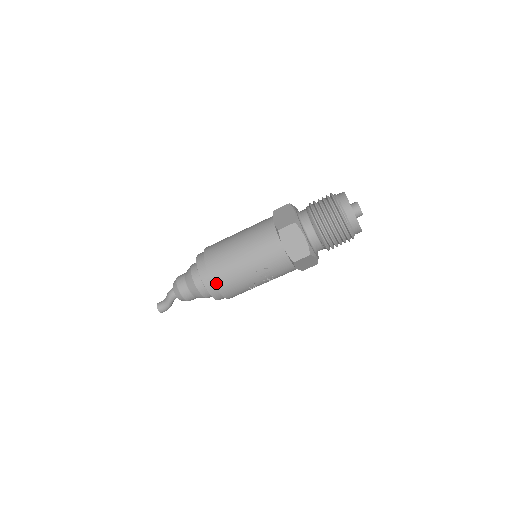
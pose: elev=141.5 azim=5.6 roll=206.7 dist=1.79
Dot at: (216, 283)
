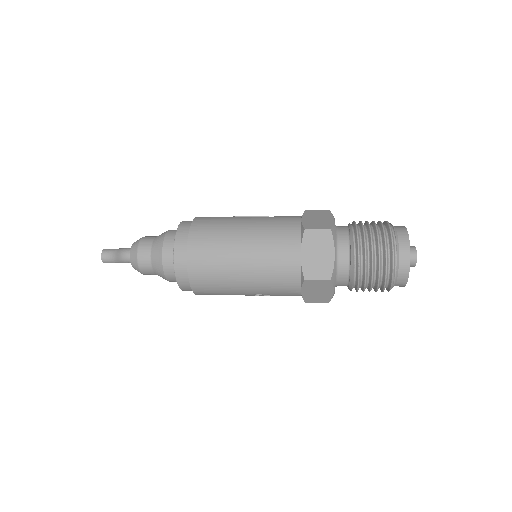
Dot at: (197, 293)
